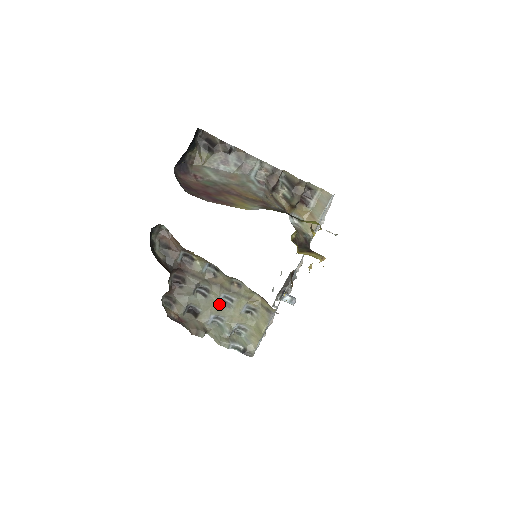
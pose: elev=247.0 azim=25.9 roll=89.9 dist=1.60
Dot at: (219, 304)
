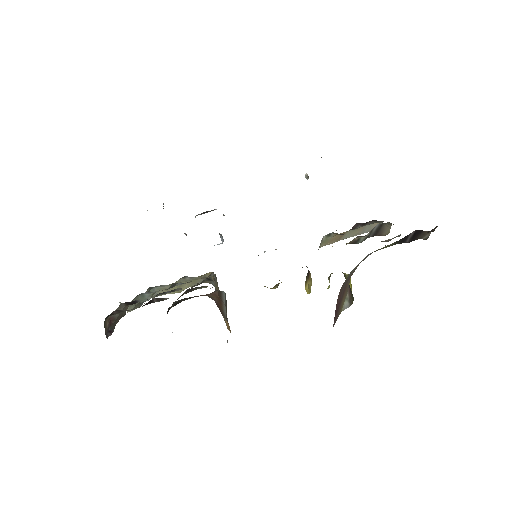
Dot at: occluded
